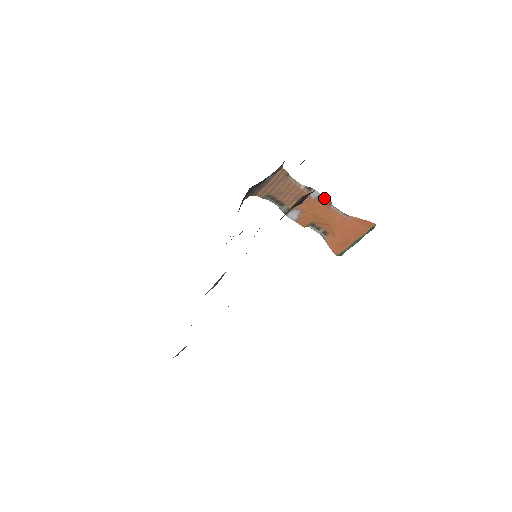
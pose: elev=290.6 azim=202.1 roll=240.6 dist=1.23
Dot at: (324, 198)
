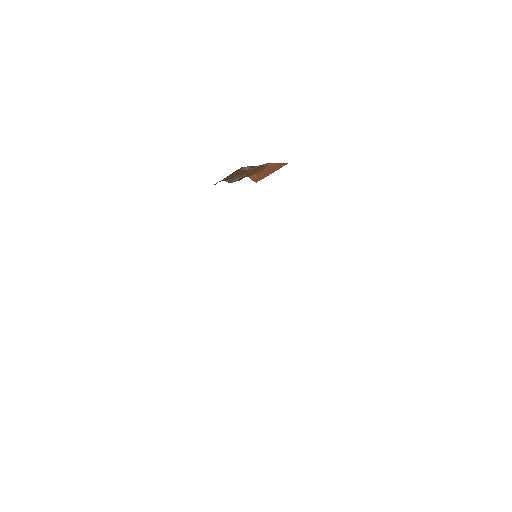
Dot at: (260, 166)
